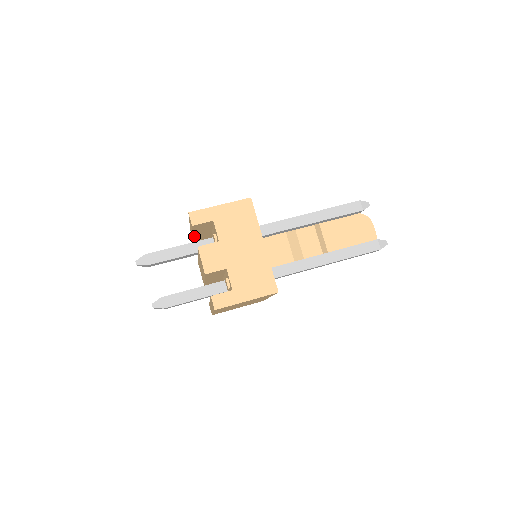
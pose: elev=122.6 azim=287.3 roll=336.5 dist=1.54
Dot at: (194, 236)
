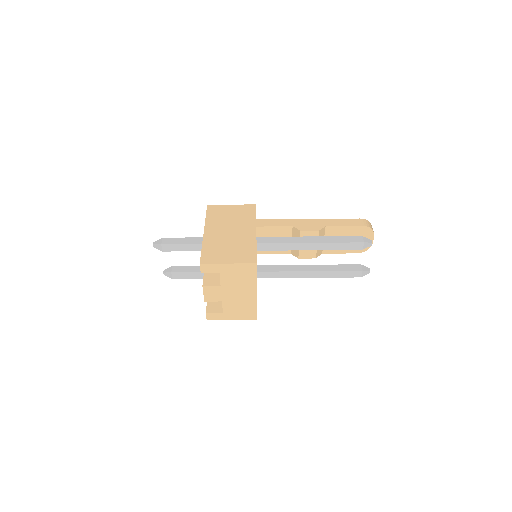
Dot at: occluded
